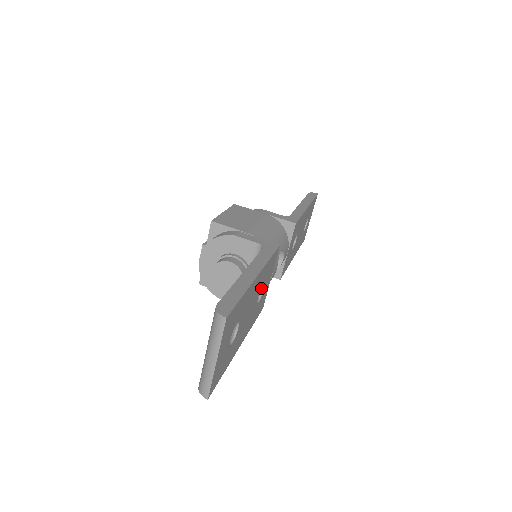
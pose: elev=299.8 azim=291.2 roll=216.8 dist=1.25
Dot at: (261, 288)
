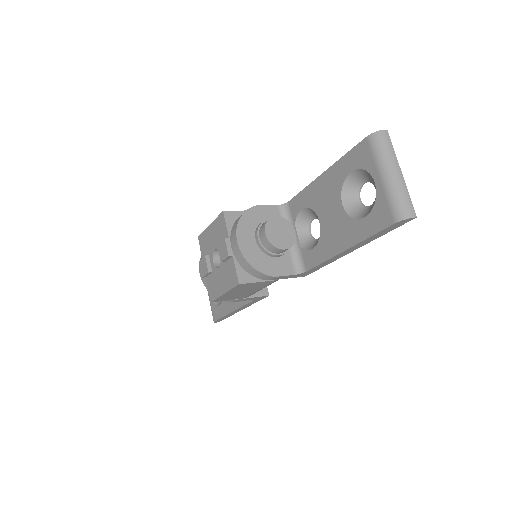
Dot at: (308, 233)
